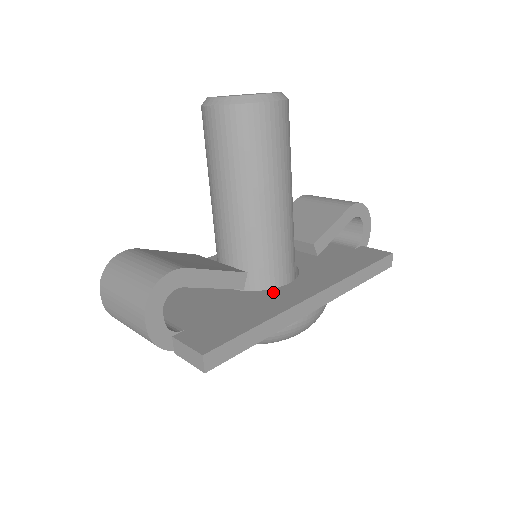
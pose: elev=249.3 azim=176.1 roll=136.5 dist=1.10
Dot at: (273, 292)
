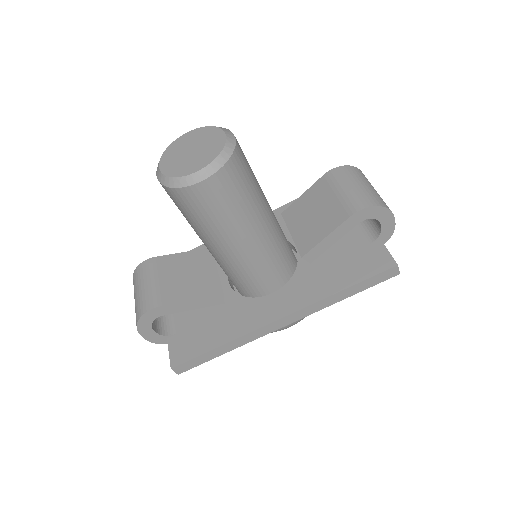
Dot at: (253, 303)
